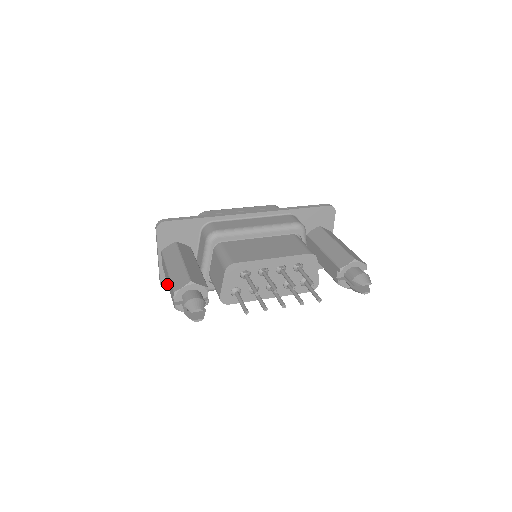
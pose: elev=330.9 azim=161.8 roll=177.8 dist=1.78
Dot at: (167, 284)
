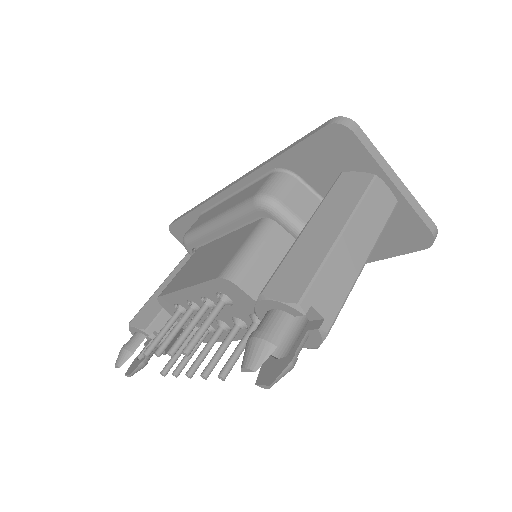
Dot at: occluded
